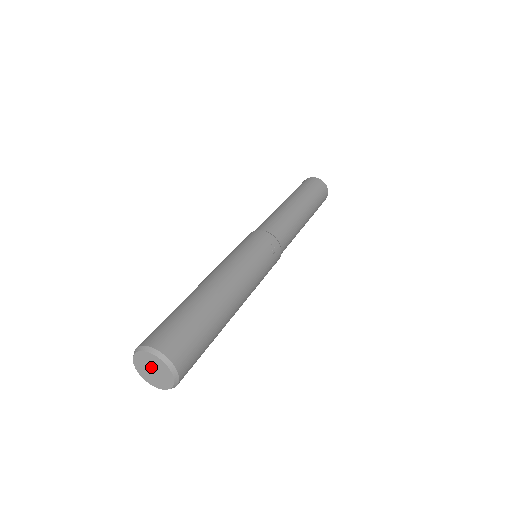
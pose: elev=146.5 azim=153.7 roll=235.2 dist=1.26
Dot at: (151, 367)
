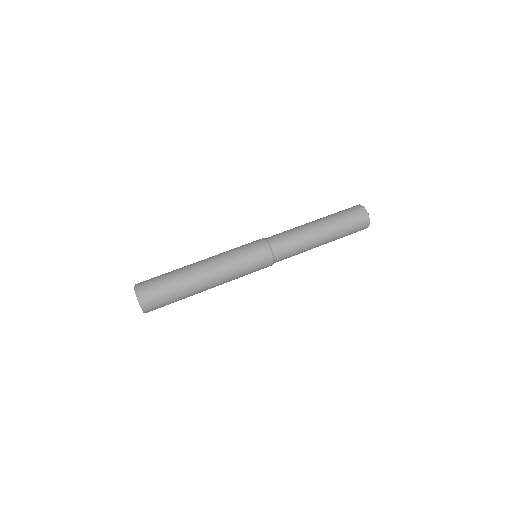
Dot at: occluded
